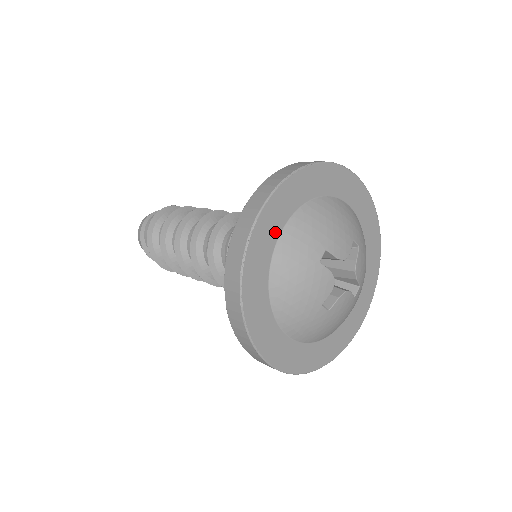
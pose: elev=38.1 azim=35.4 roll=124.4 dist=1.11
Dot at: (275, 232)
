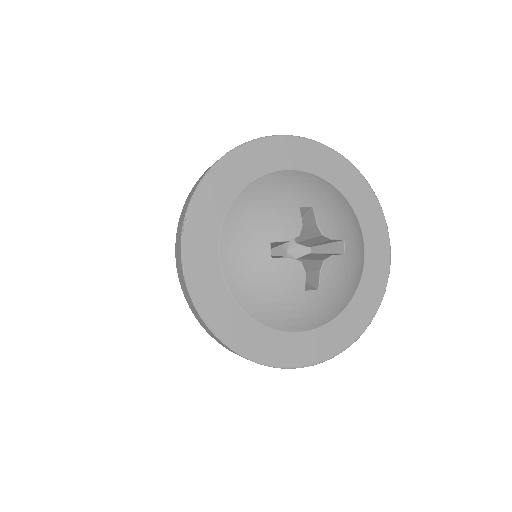
Dot at: (212, 261)
